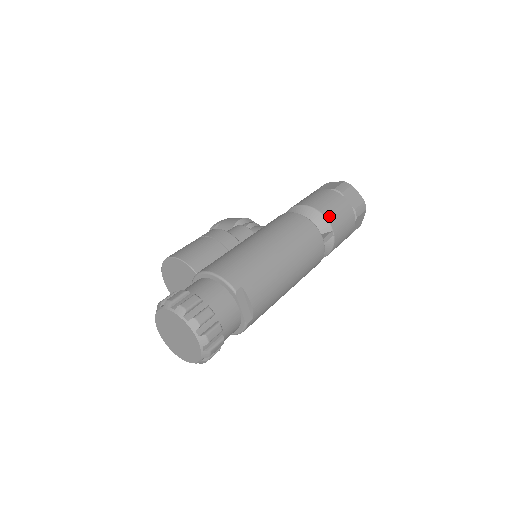
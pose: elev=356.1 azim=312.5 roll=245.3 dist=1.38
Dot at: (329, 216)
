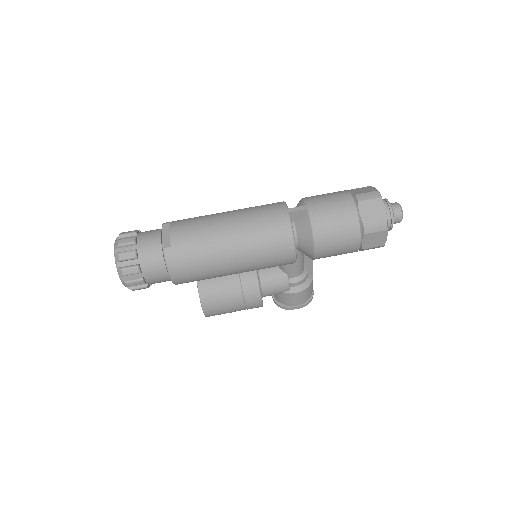
Dot at: (309, 198)
